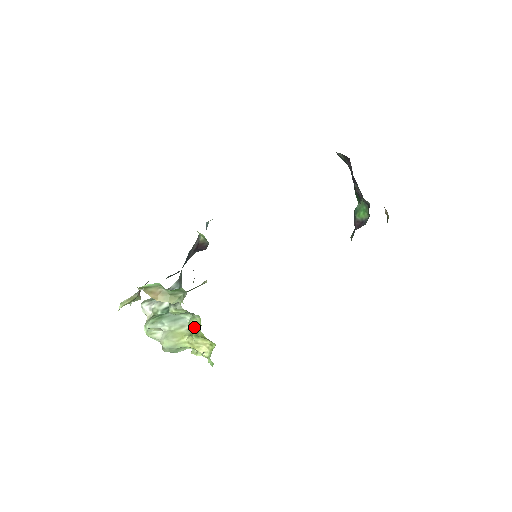
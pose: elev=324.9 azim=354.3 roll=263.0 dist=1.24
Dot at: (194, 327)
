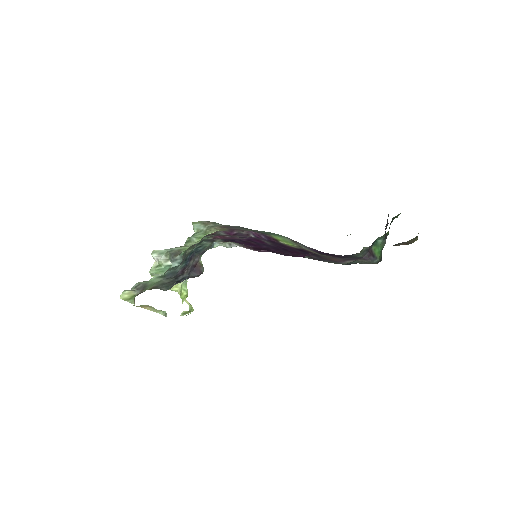
Dot at: (184, 291)
